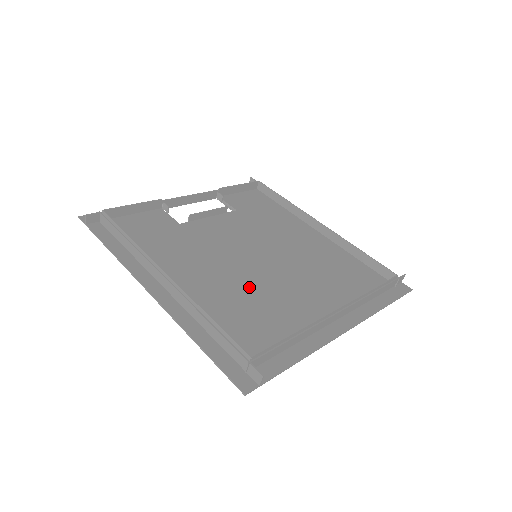
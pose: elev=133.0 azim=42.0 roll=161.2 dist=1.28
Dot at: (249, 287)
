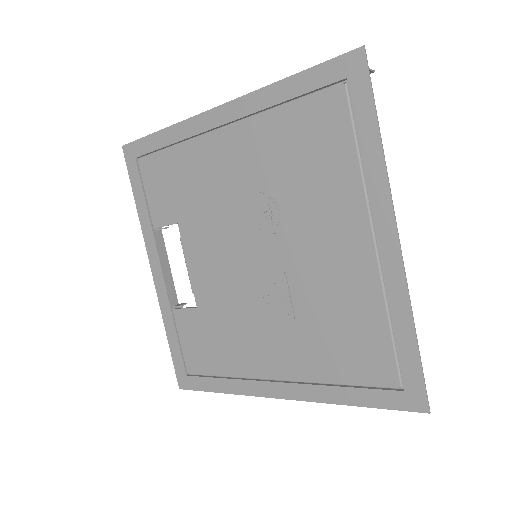
Dot at: (282, 196)
